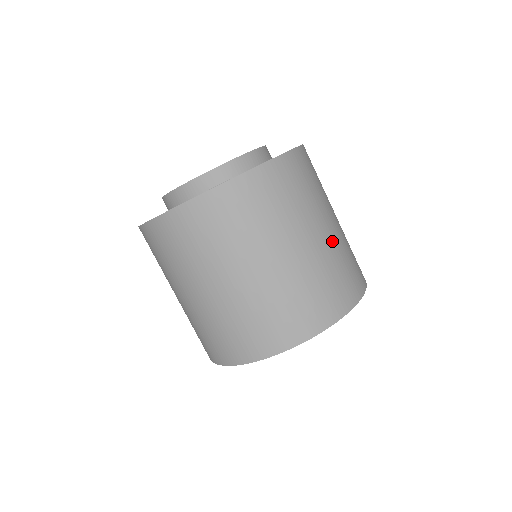
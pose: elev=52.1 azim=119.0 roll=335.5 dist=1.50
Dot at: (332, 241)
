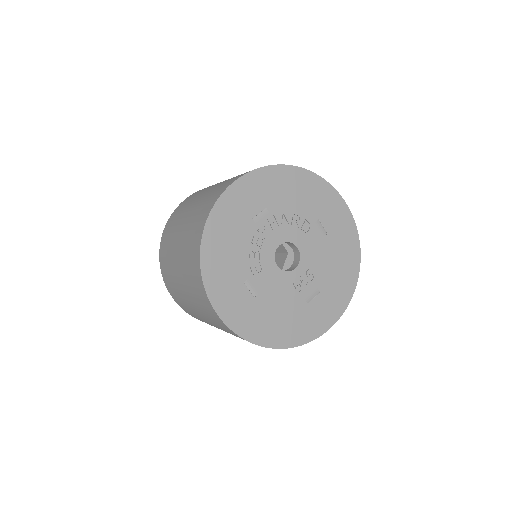
Dot at: occluded
